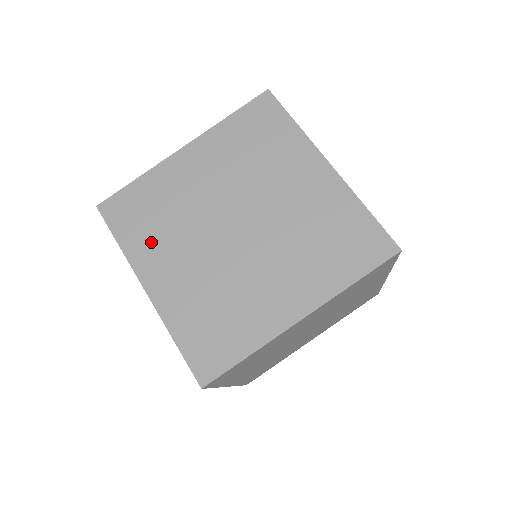
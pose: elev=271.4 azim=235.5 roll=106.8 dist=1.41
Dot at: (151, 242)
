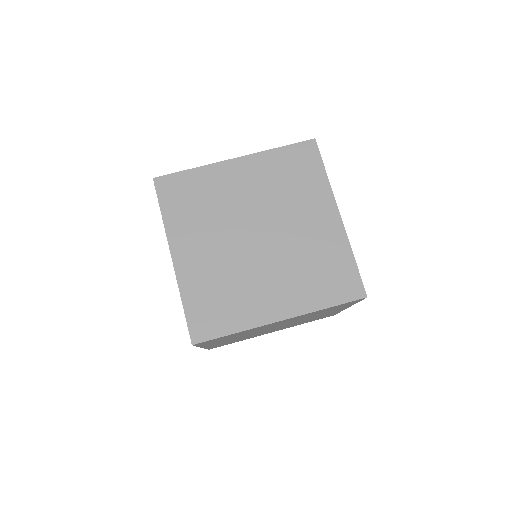
Dot at: (188, 223)
